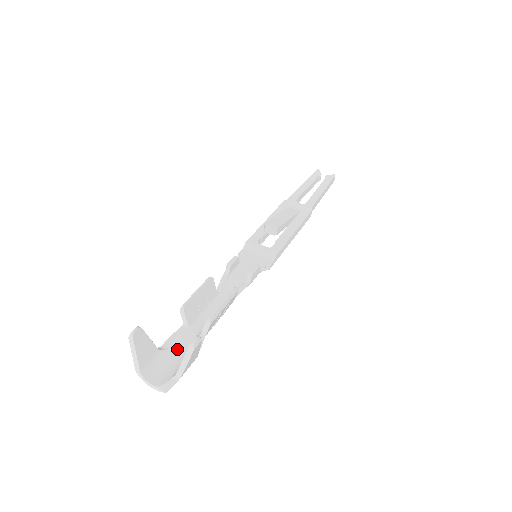
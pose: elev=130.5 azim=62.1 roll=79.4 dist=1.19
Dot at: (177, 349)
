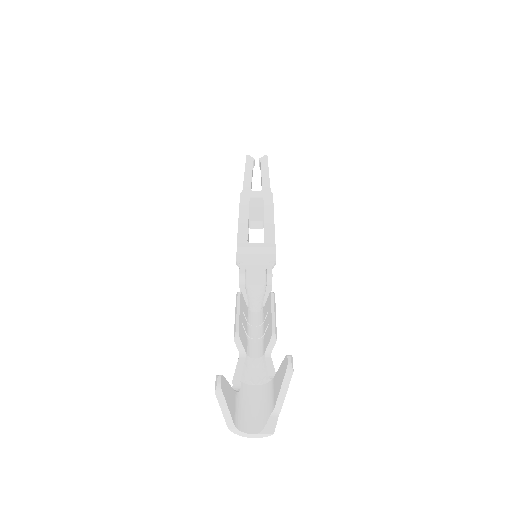
Dot at: (249, 384)
